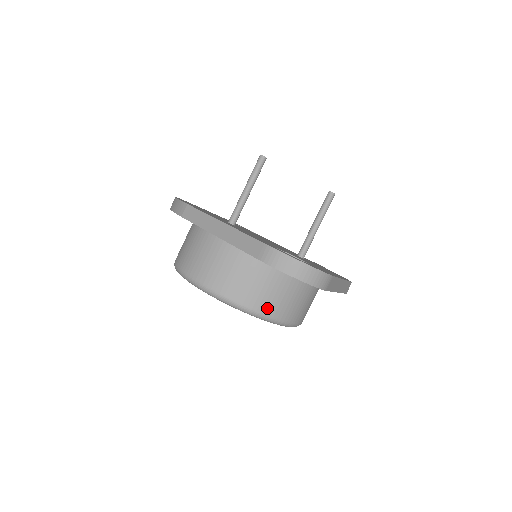
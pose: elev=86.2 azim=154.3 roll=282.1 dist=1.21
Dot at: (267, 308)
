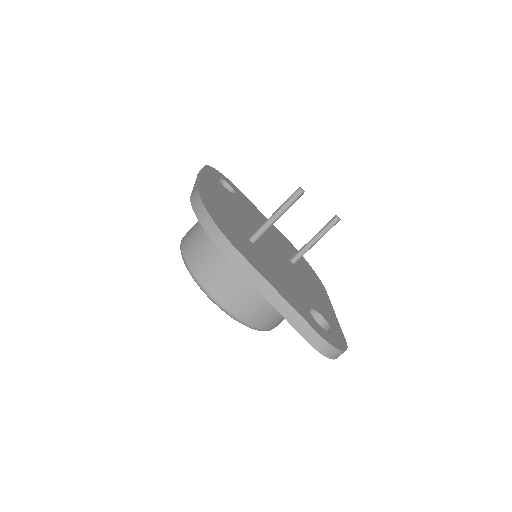
Dot at: (271, 326)
